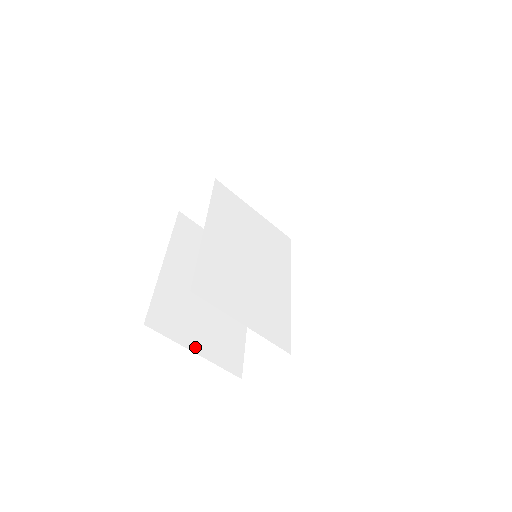
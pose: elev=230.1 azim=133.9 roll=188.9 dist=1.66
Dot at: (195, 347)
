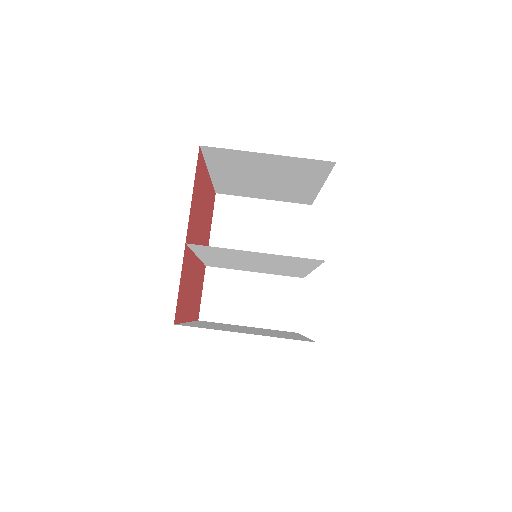
Dot at: occluded
